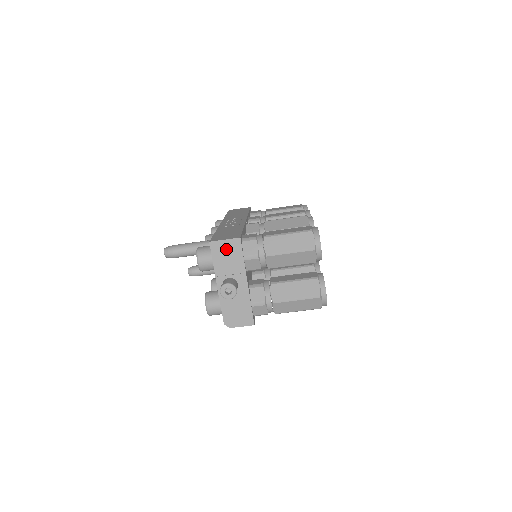
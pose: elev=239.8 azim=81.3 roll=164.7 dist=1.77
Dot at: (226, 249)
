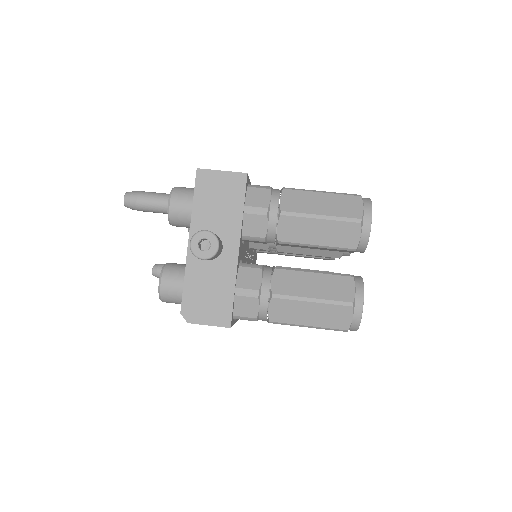
Dot at: (220, 186)
